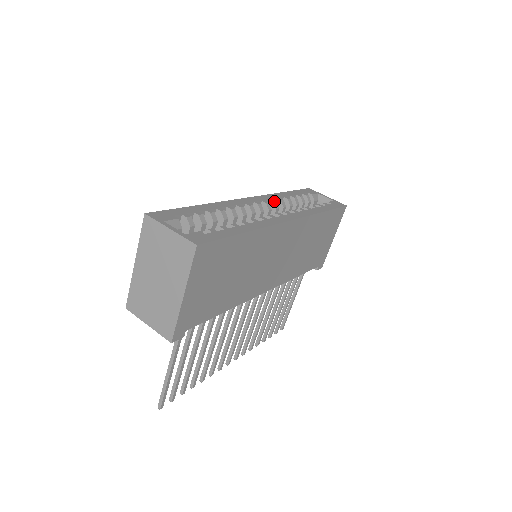
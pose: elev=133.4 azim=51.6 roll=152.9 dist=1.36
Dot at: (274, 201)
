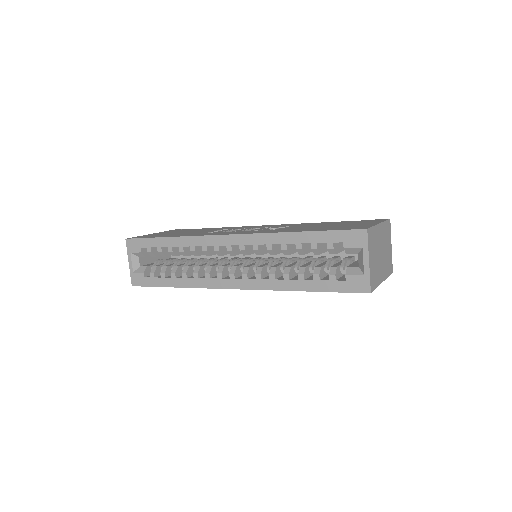
Dot at: (254, 250)
